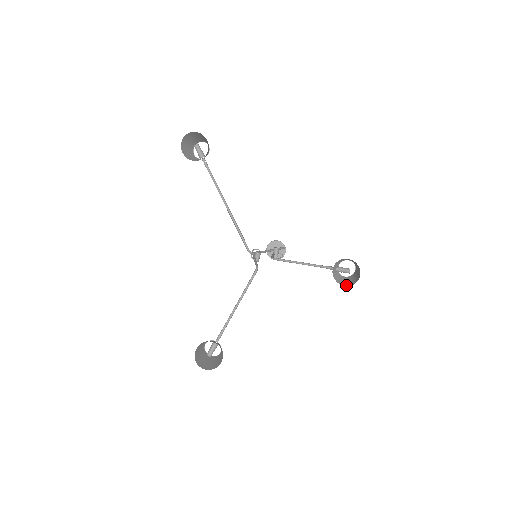
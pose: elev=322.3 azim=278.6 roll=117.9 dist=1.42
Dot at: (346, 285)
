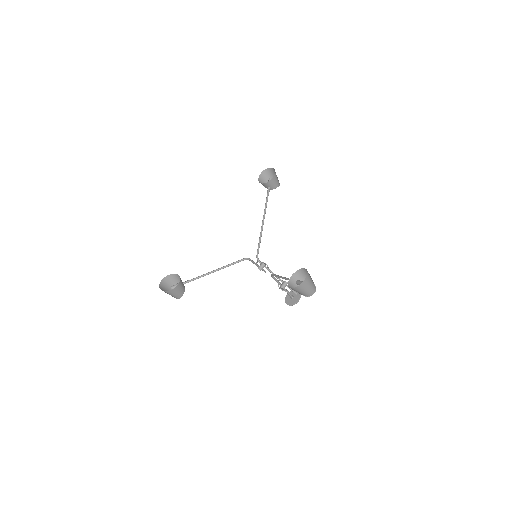
Dot at: (292, 288)
